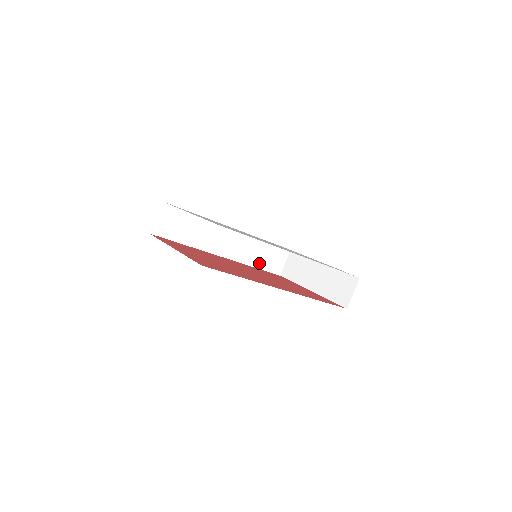
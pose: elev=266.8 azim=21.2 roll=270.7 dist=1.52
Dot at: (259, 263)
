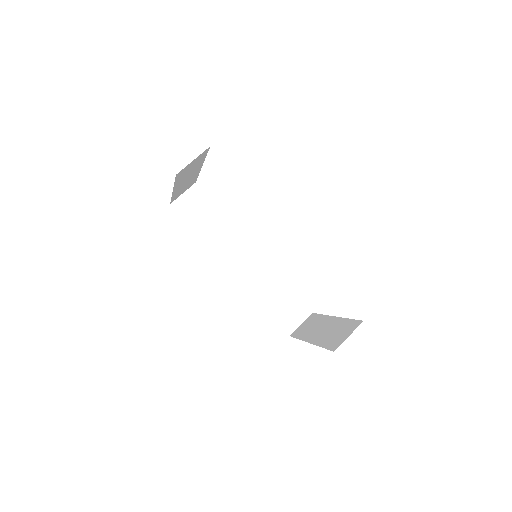
Dot at: (269, 305)
